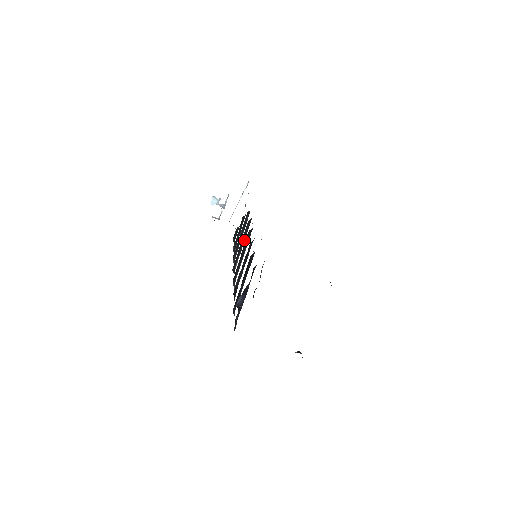
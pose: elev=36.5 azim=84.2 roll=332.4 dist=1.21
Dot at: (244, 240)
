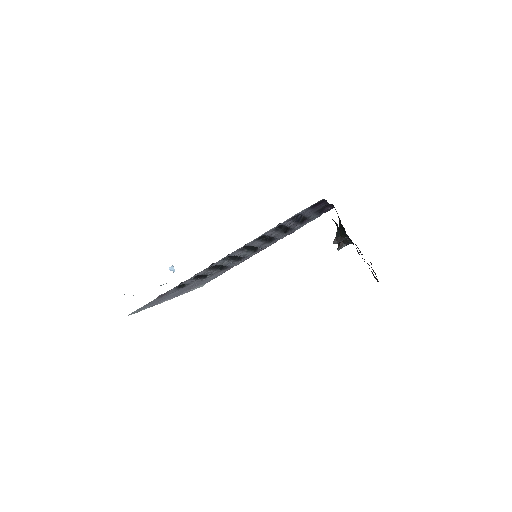
Dot at: (234, 260)
